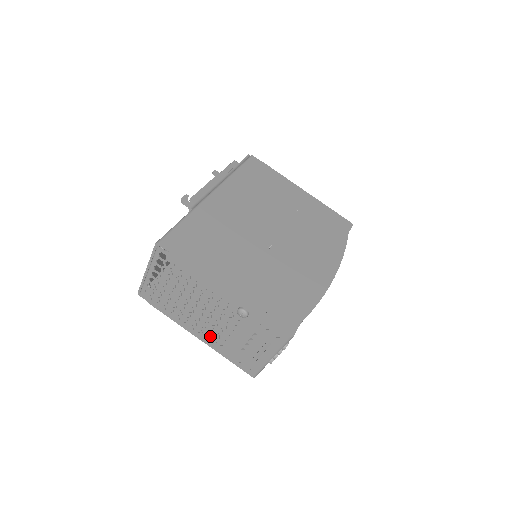
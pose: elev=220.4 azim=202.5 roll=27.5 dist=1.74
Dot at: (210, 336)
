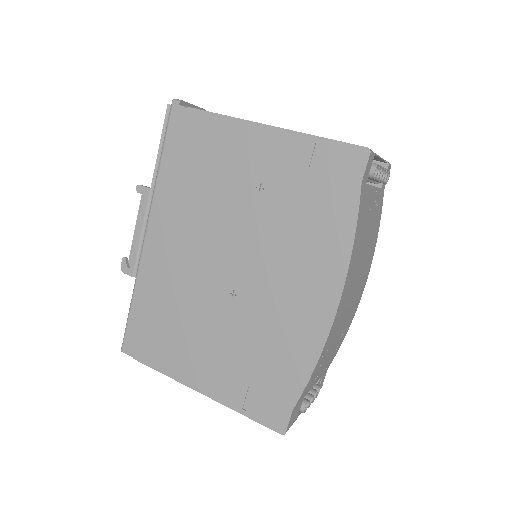
Dot at: occluded
